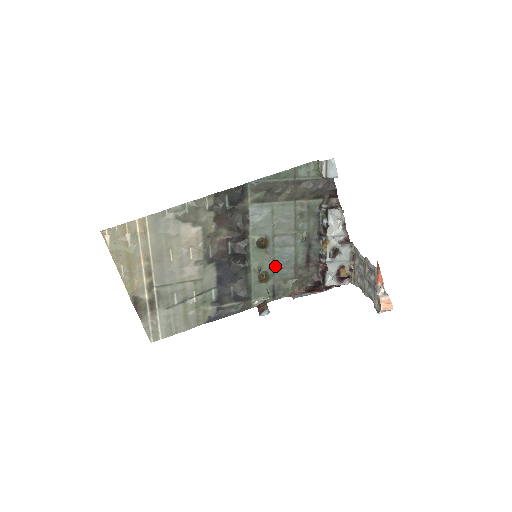
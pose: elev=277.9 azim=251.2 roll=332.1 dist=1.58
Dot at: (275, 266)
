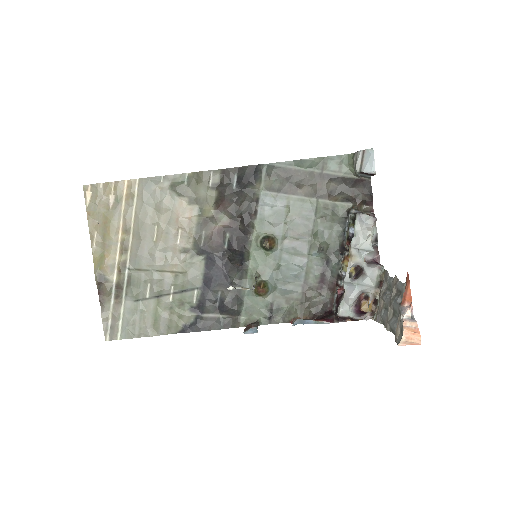
Dot at: (279, 278)
